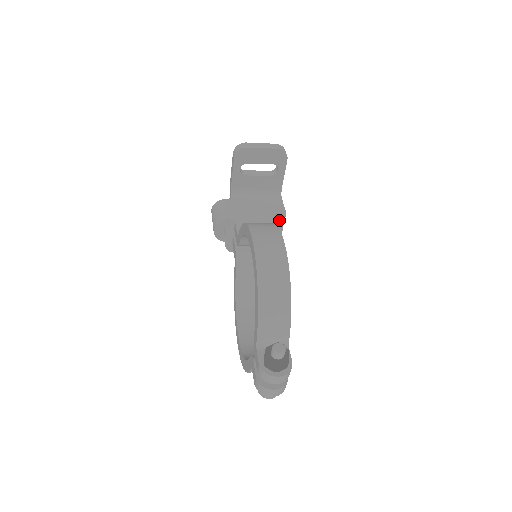
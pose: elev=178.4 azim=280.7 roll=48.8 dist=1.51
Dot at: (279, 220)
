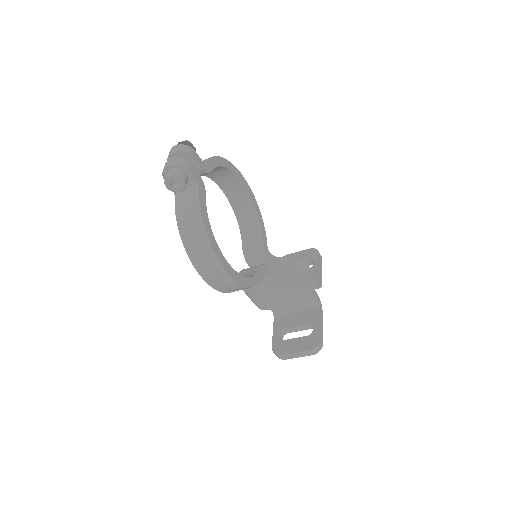
Dot at: (295, 260)
